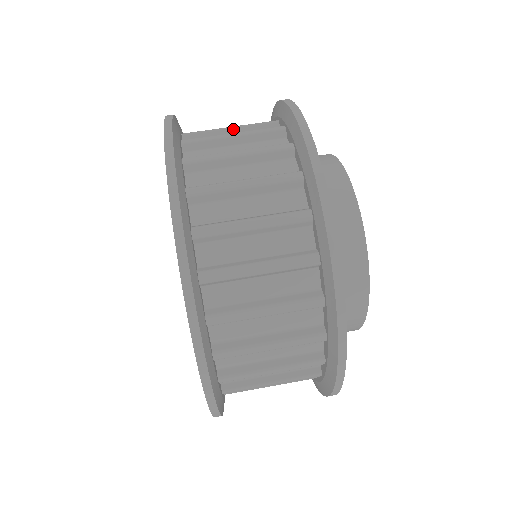
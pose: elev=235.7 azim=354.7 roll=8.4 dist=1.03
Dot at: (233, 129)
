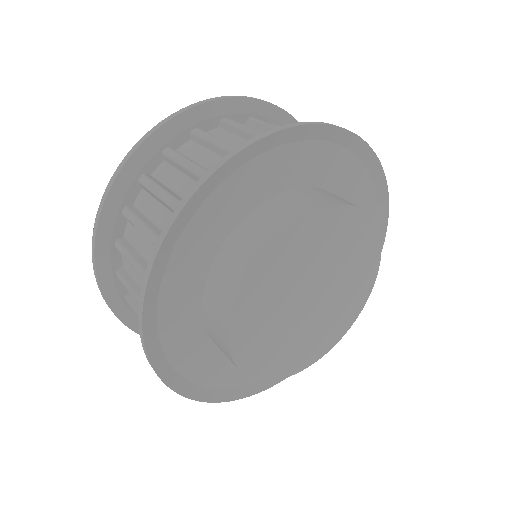
Dot at: occluded
